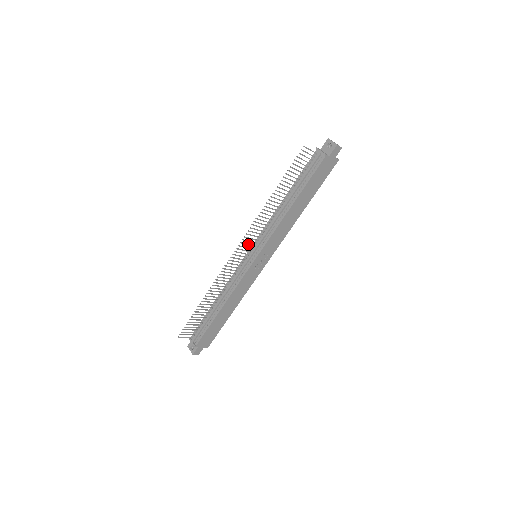
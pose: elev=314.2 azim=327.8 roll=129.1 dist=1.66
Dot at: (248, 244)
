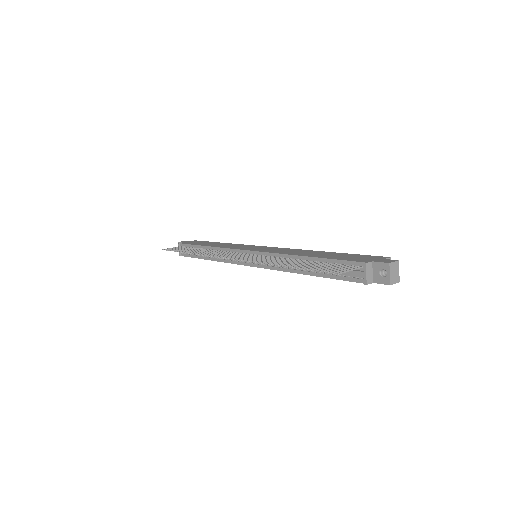
Dot at: (245, 257)
